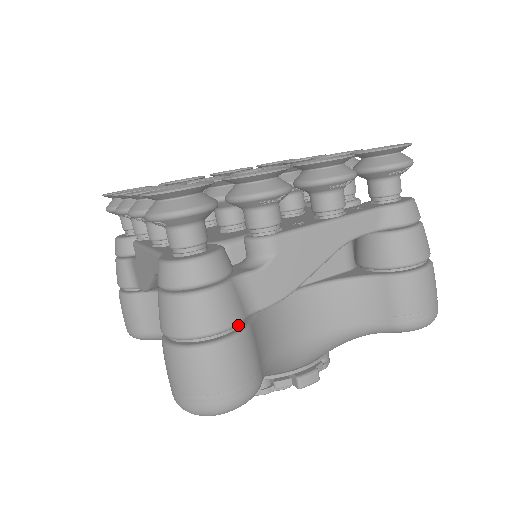
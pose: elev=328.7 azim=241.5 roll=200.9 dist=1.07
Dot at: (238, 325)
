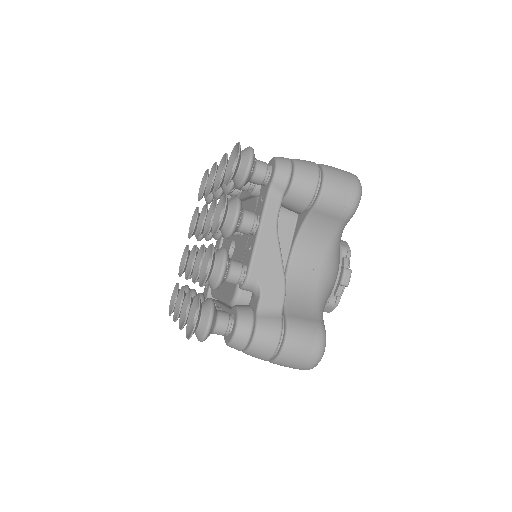
Dot at: (283, 325)
